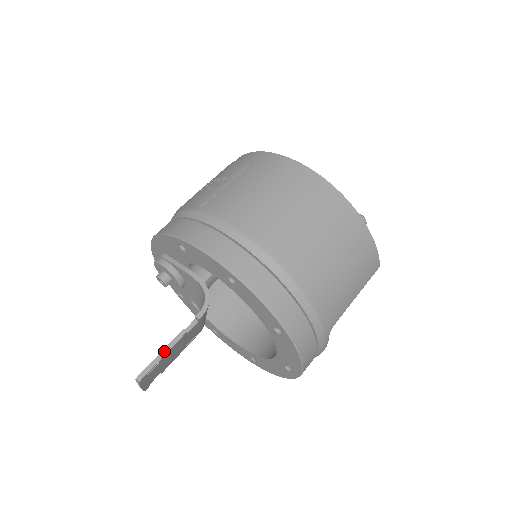
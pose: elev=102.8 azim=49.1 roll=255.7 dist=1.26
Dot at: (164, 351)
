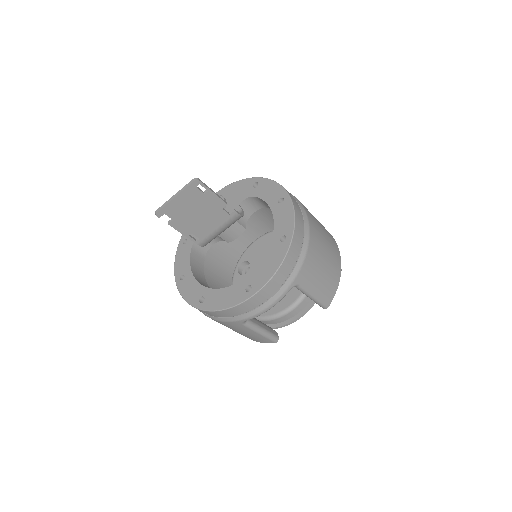
Dot at: (214, 192)
